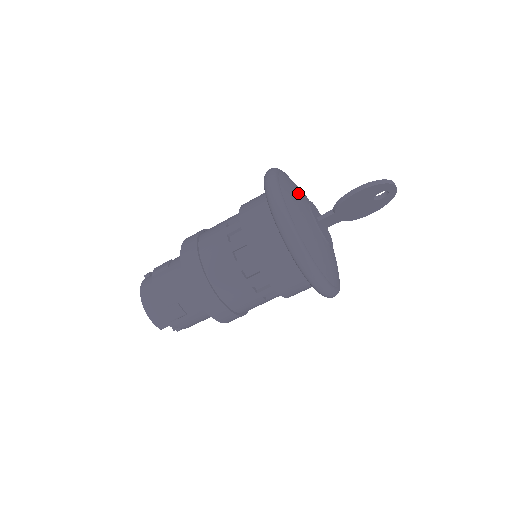
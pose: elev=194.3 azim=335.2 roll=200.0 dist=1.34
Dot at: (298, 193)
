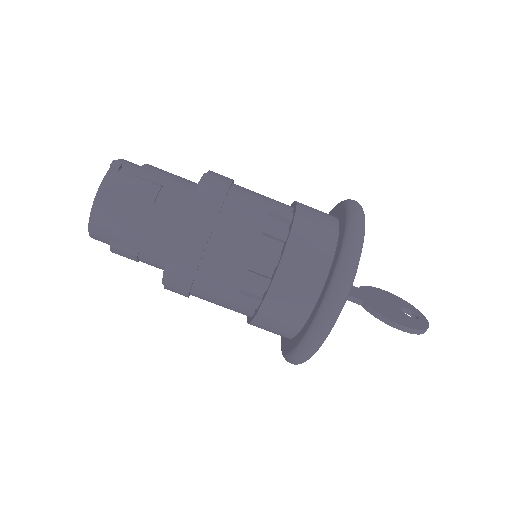
Dot at: occluded
